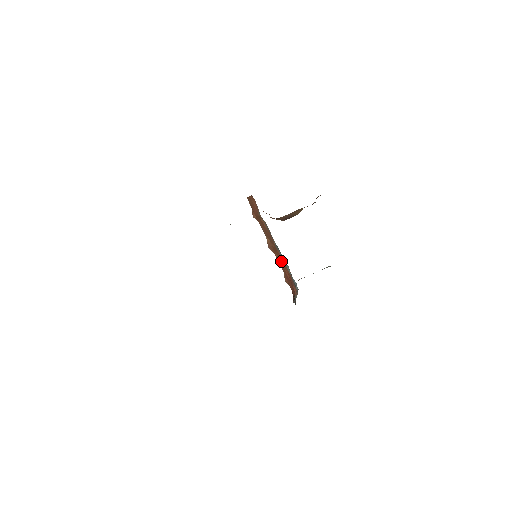
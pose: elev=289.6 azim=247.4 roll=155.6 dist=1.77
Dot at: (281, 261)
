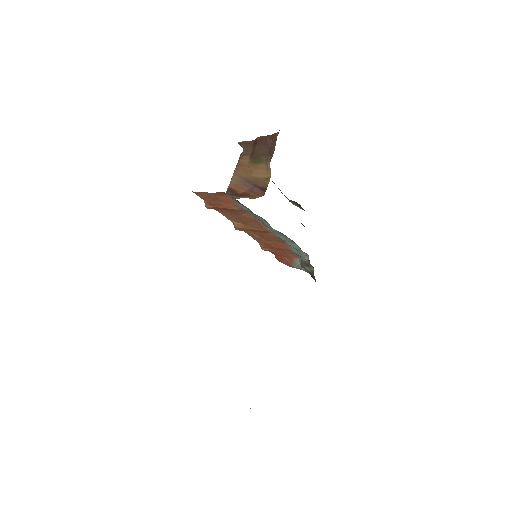
Dot at: (265, 238)
